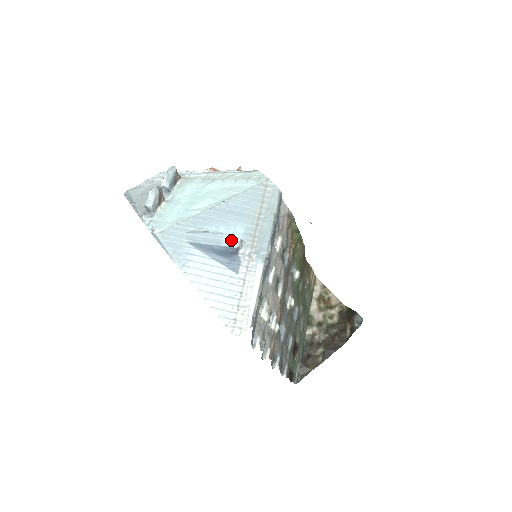
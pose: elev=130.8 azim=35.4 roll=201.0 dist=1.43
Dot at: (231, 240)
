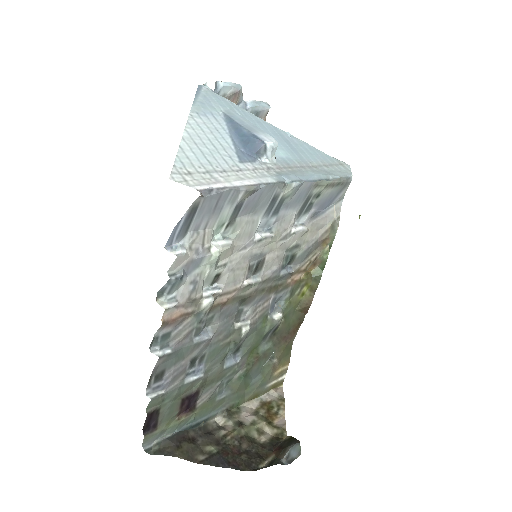
Dot at: (267, 137)
